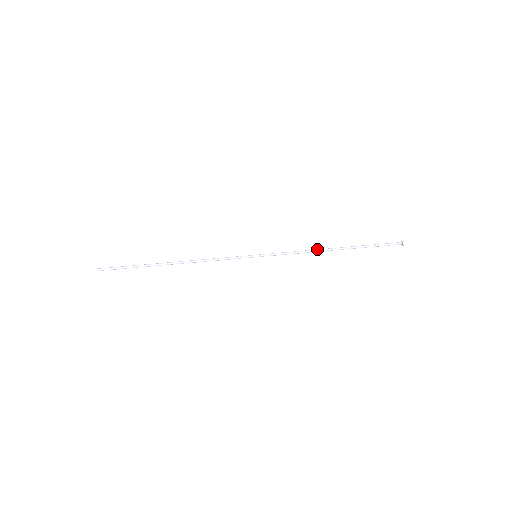
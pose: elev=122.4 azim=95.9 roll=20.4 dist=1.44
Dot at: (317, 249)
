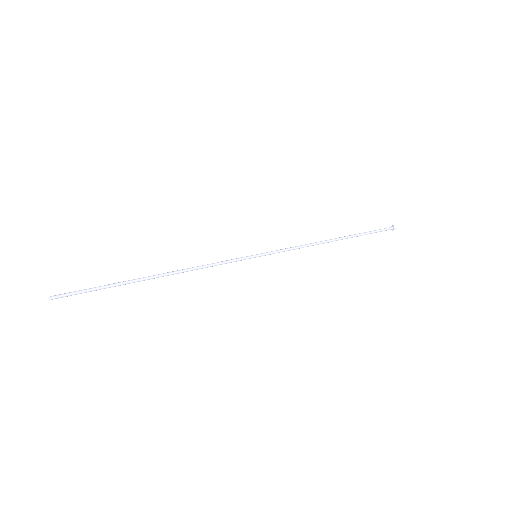
Dot at: (317, 242)
